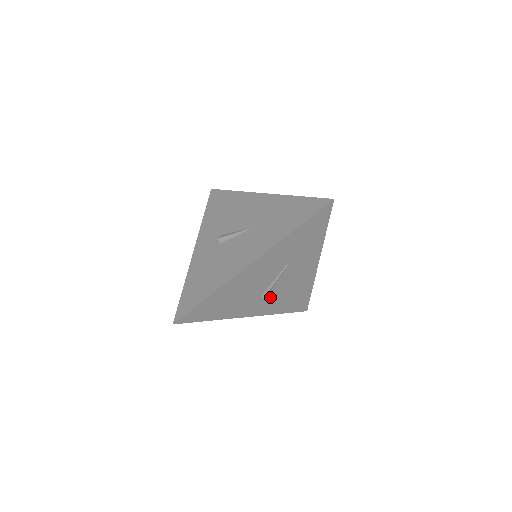
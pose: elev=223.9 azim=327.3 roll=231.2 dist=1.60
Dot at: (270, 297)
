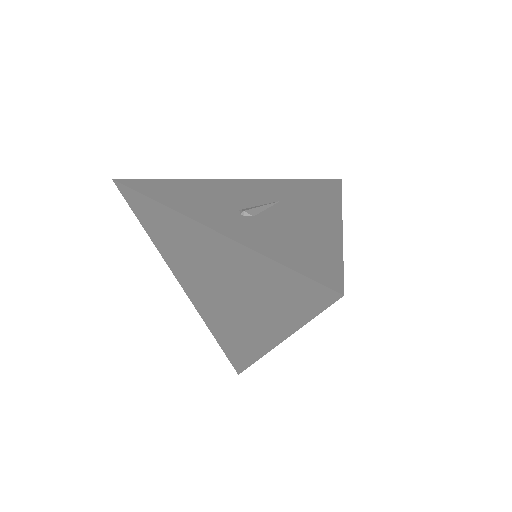
Dot at: occluded
